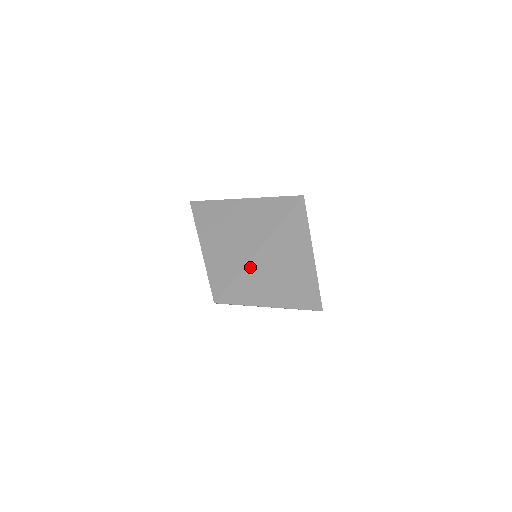
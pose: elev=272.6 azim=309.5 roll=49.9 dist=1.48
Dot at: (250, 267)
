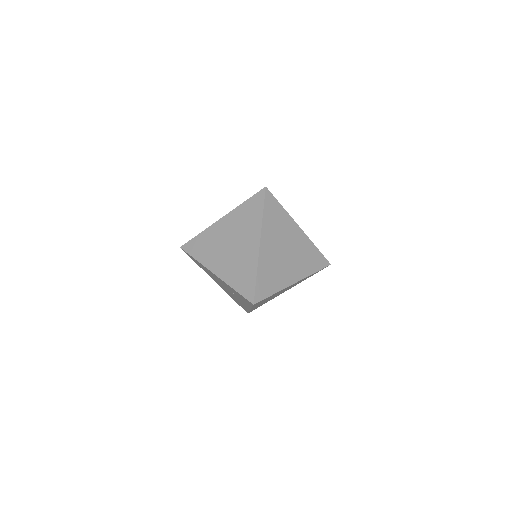
Dot at: (262, 262)
